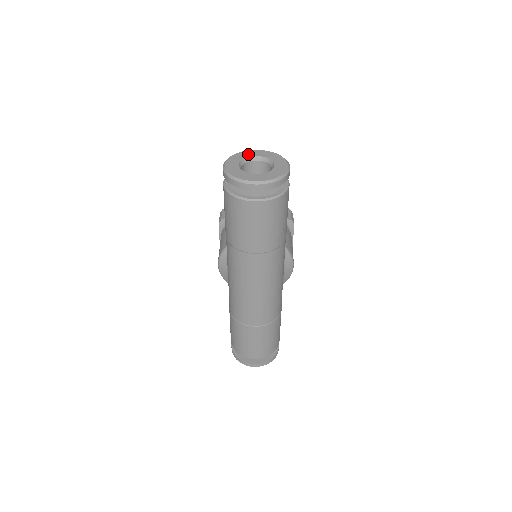
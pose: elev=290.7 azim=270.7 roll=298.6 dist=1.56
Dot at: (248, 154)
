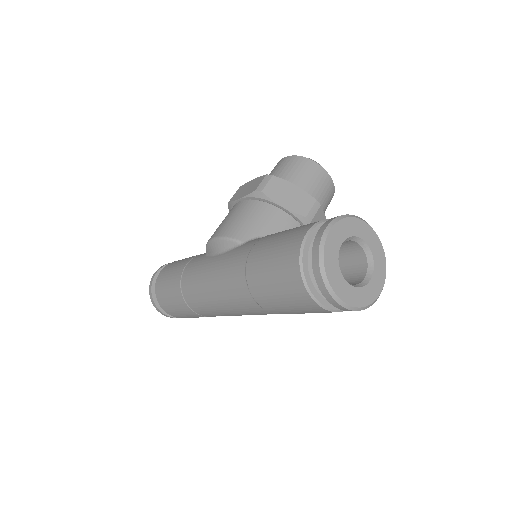
Dot at: (361, 231)
